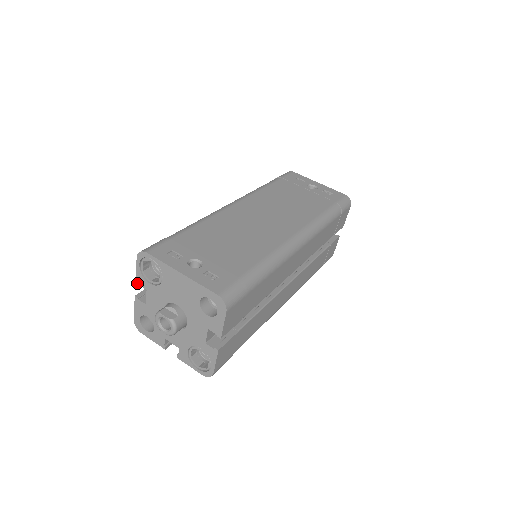
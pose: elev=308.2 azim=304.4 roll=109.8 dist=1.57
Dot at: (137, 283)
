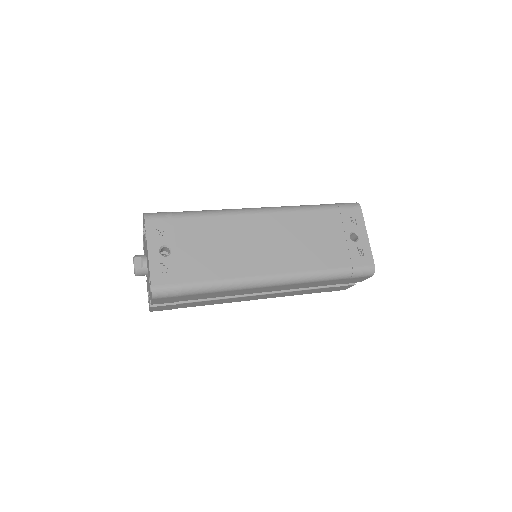
Dot at: (143, 225)
